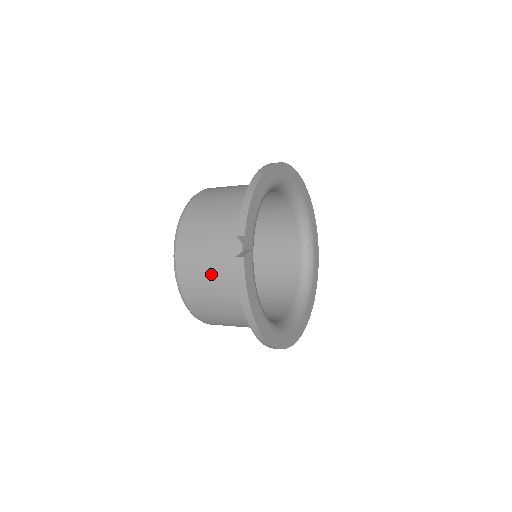
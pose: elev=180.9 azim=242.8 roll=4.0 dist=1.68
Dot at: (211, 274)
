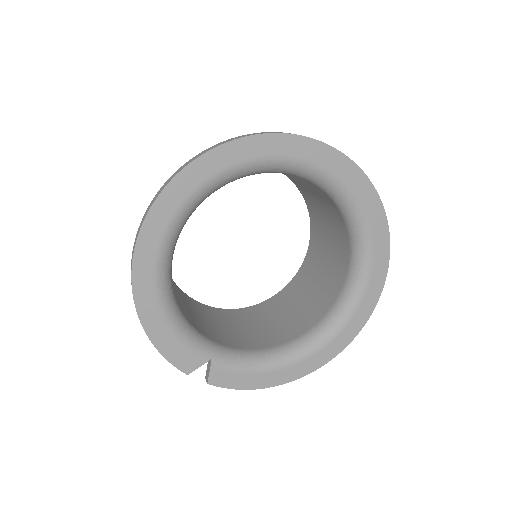
Dot at: occluded
